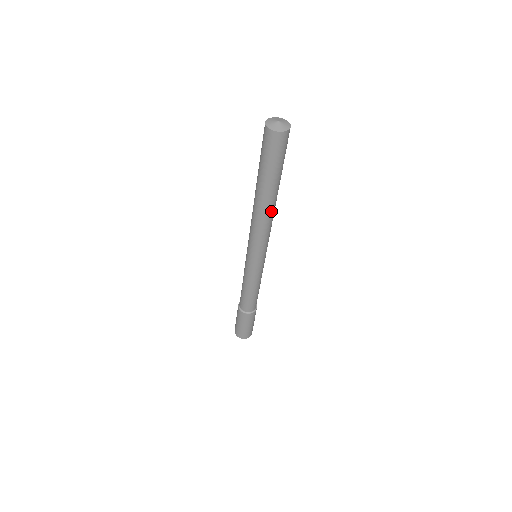
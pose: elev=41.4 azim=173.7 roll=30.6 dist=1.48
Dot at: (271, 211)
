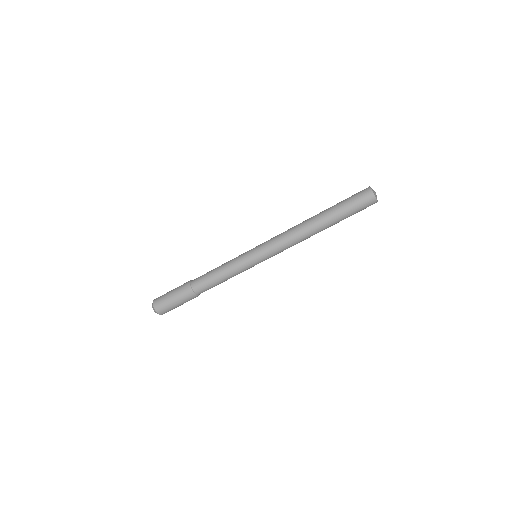
Dot at: (312, 235)
